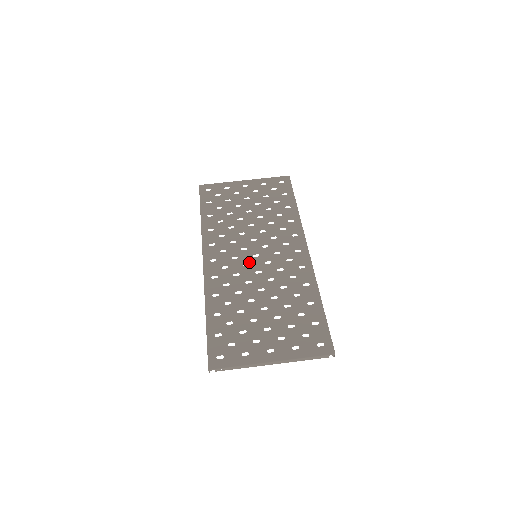
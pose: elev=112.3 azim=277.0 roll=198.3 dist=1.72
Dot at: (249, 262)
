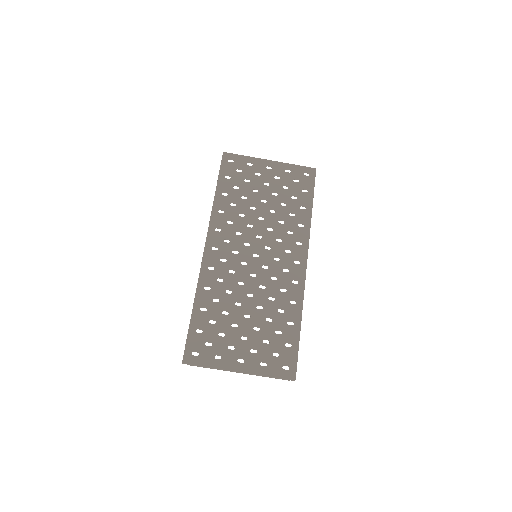
Dot at: (248, 261)
